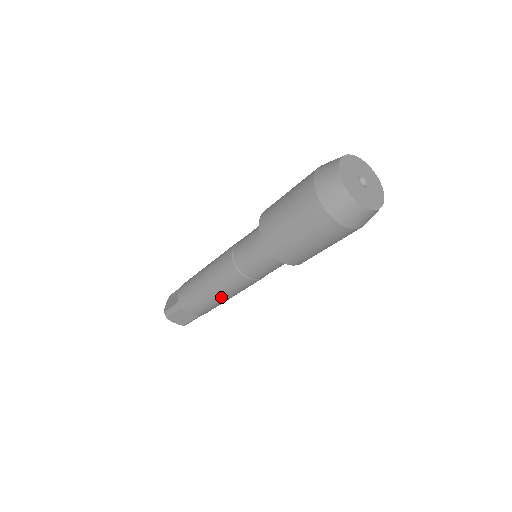
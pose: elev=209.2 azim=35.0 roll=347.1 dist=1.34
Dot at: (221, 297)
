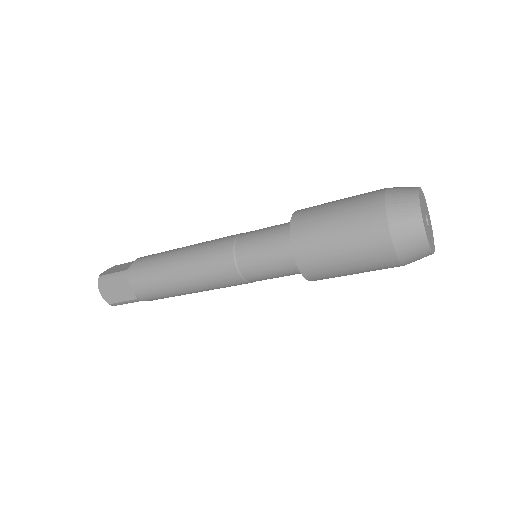
Dot at: occluded
